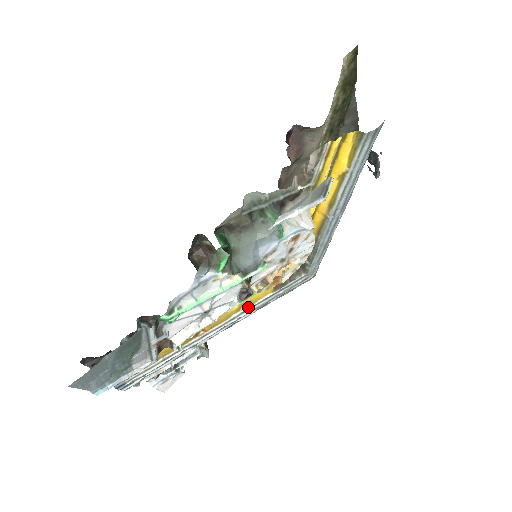
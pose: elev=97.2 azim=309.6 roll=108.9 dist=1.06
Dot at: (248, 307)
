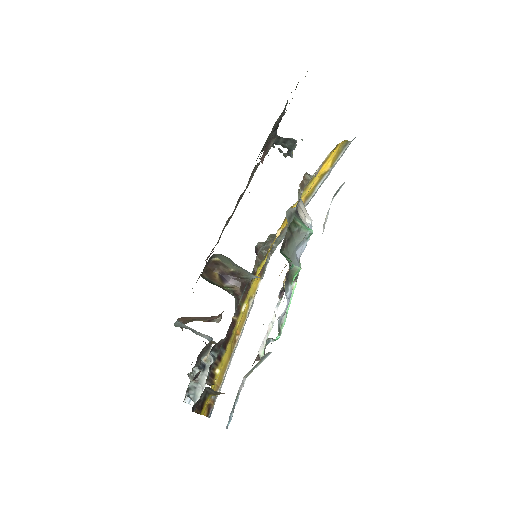
Dot at: (252, 300)
